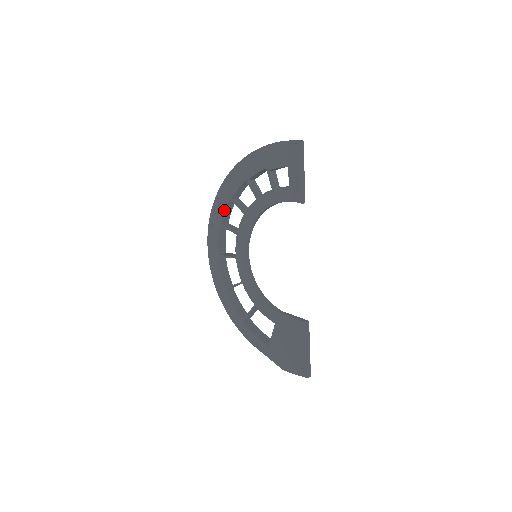
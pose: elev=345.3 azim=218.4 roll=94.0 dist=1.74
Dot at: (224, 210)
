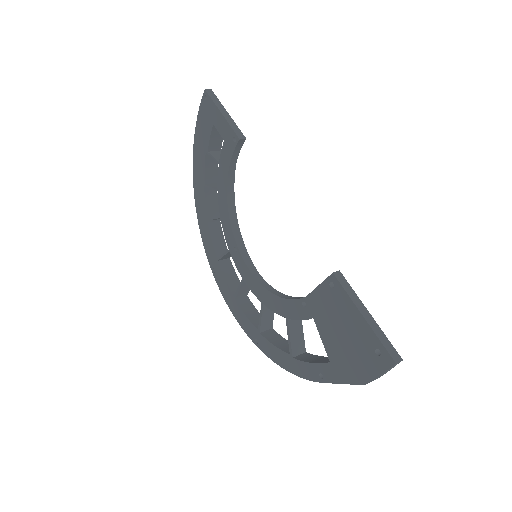
Dot at: (210, 239)
